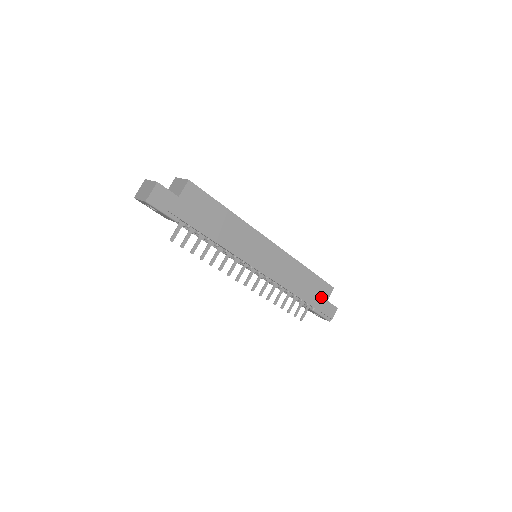
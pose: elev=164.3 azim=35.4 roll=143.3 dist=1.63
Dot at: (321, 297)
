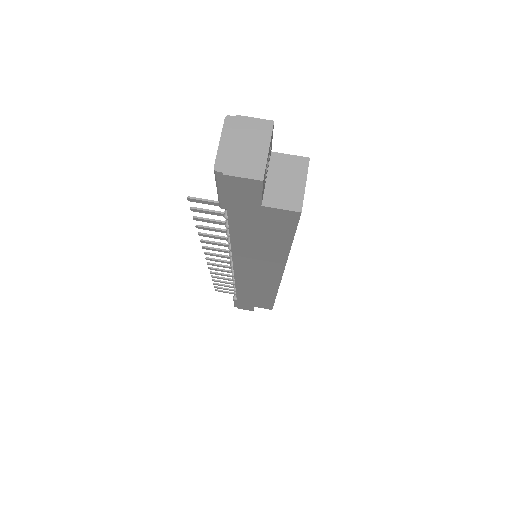
Dot at: (253, 304)
